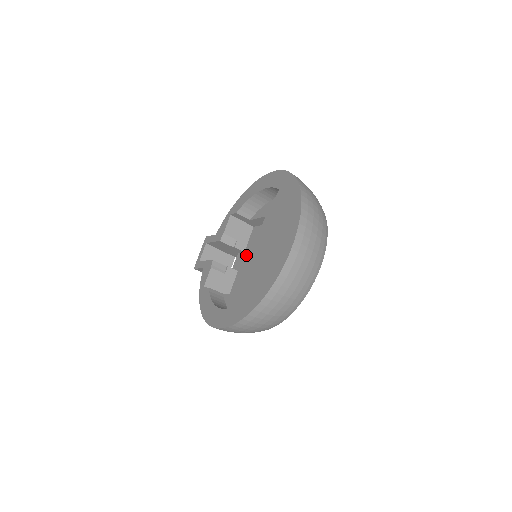
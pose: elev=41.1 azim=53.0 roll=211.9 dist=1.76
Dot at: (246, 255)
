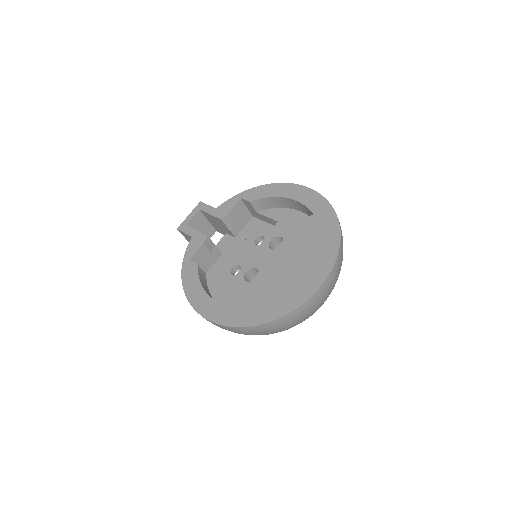
Dot at: (237, 242)
